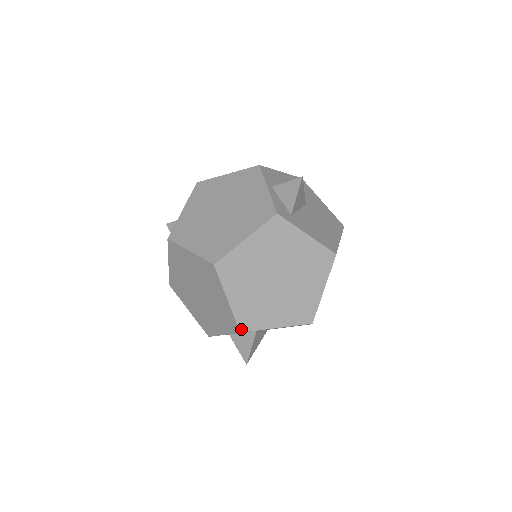
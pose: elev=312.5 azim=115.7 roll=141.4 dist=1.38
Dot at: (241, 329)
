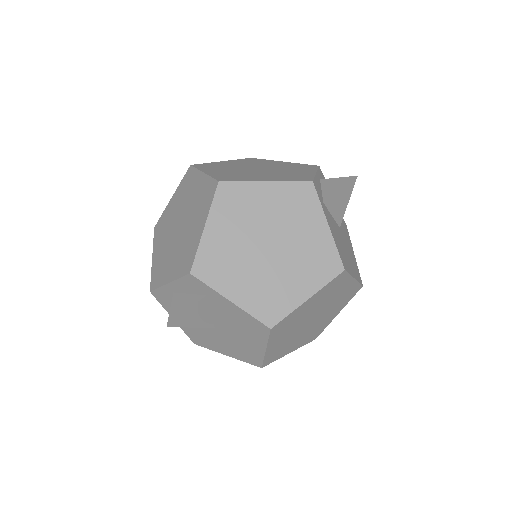
Dot at: (194, 270)
